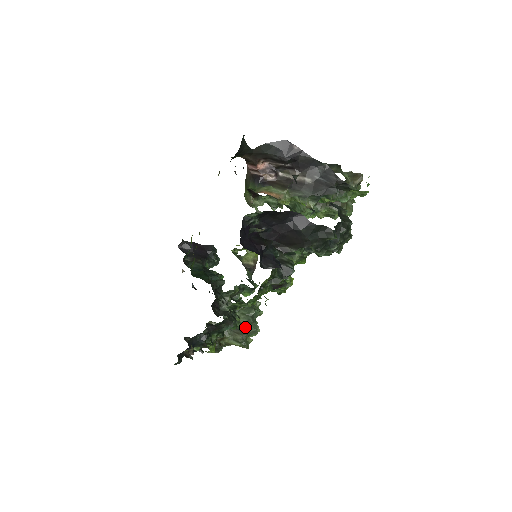
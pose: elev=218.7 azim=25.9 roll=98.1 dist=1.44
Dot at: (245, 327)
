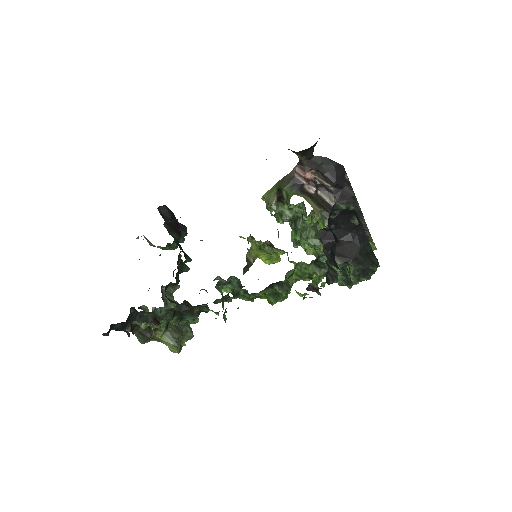
Dot at: (183, 328)
